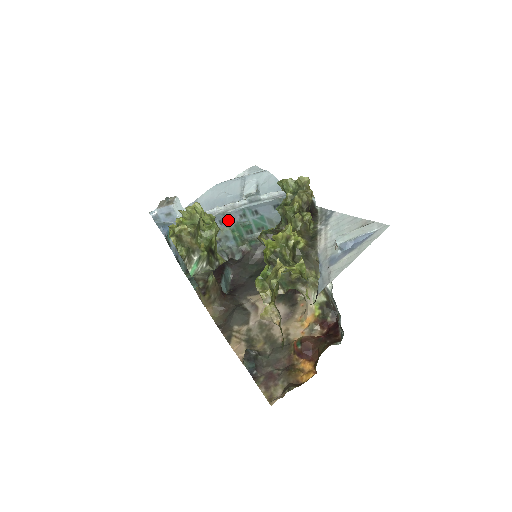
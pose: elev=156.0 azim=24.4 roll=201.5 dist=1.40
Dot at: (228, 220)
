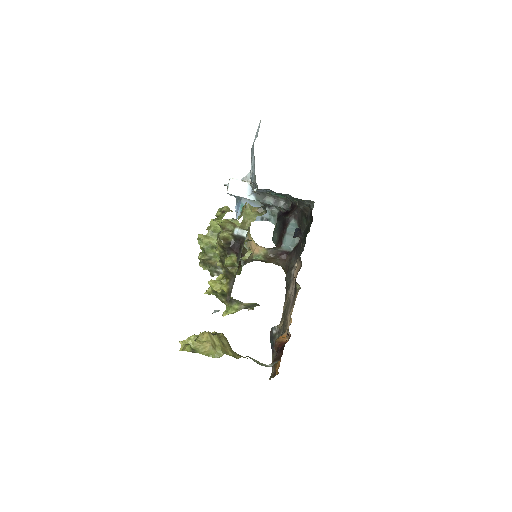
Dot at: (263, 191)
